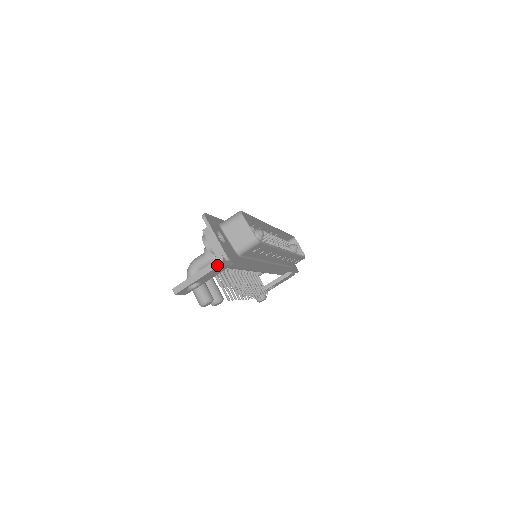
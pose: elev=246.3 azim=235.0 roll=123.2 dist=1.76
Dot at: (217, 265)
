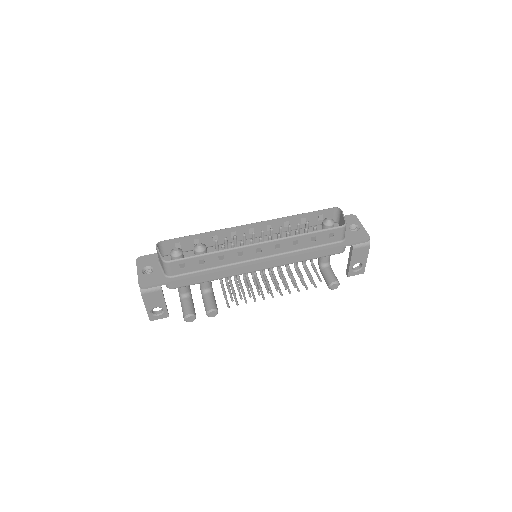
Dot at: (141, 294)
